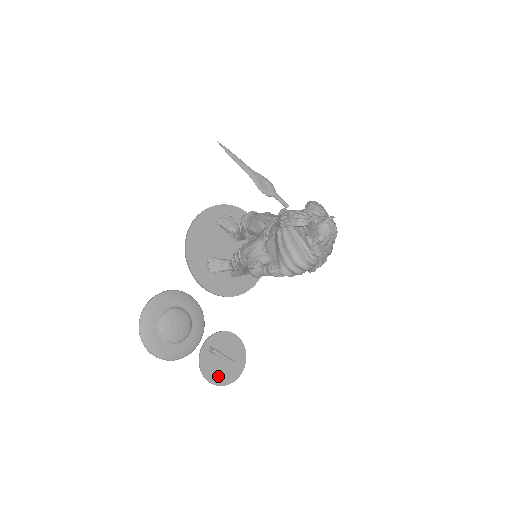
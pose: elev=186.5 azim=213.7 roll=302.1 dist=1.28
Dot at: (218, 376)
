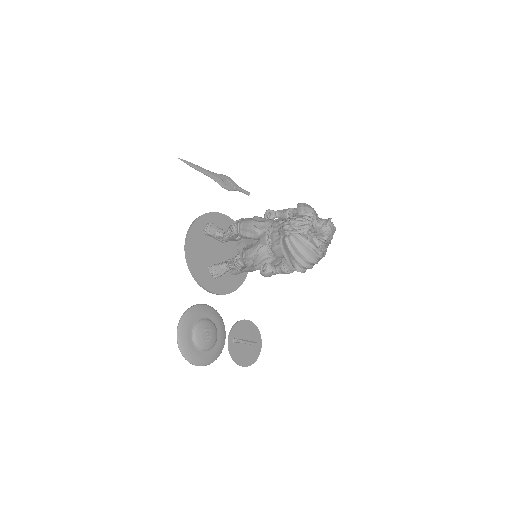
Dot at: (247, 358)
